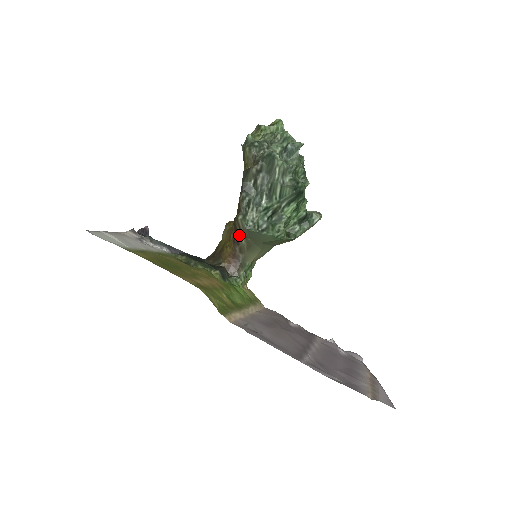
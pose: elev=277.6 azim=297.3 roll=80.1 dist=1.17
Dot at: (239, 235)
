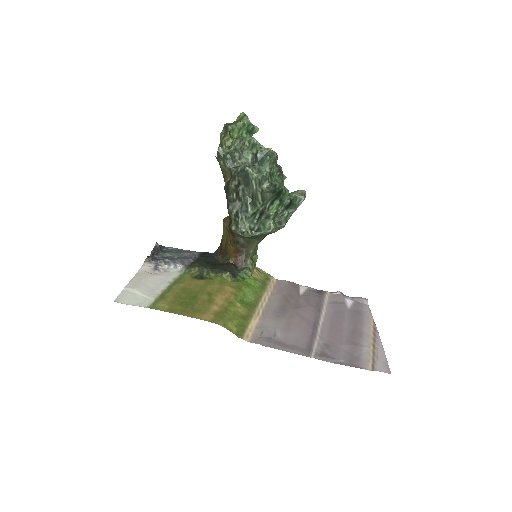
Dot at: (237, 238)
